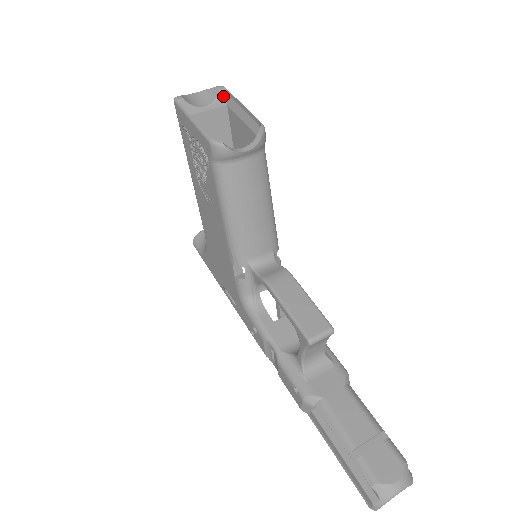
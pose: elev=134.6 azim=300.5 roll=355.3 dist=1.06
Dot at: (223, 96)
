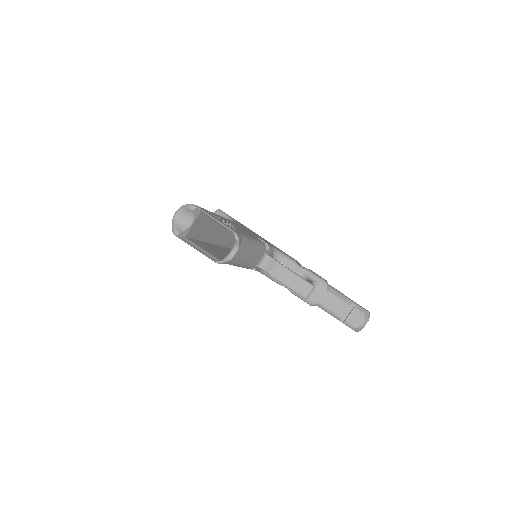
Dot at: (196, 211)
